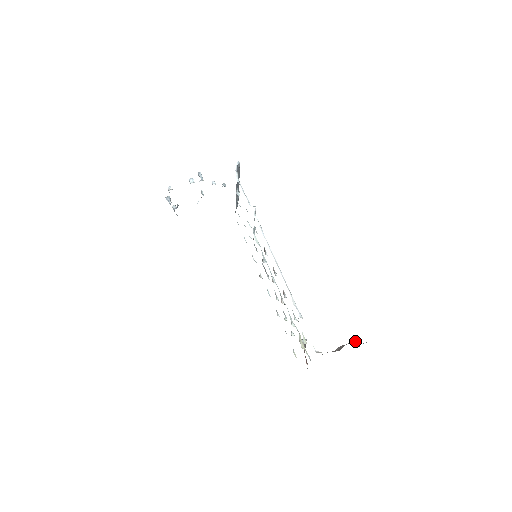
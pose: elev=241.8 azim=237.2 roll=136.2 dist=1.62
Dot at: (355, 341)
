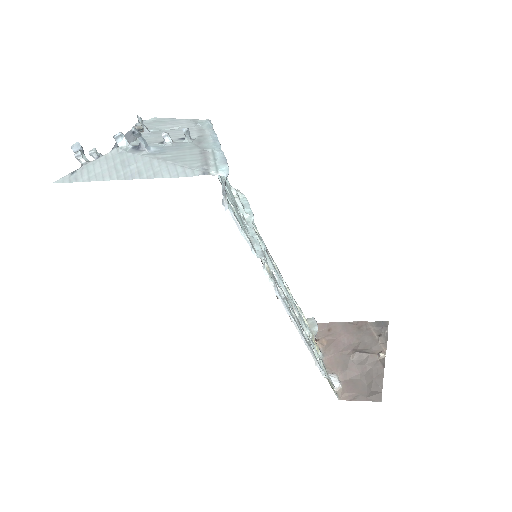
Dot at: (378, 359)
